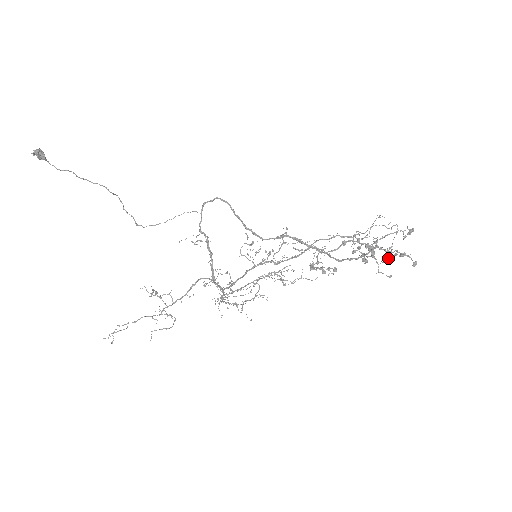
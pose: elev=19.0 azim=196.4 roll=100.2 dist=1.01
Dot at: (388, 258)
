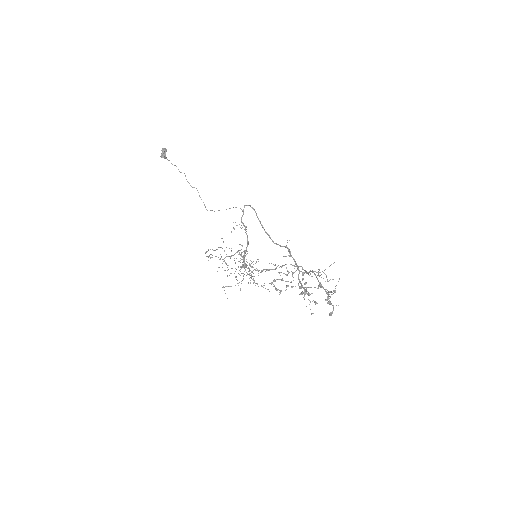
Dot at: (327, 298)
